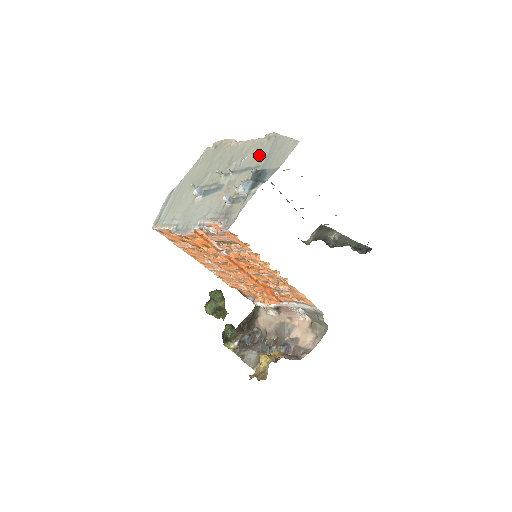
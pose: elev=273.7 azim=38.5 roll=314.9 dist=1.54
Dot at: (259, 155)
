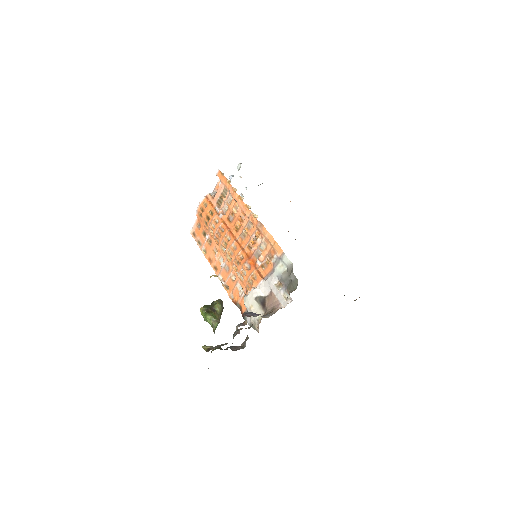
Dot at: occluded
